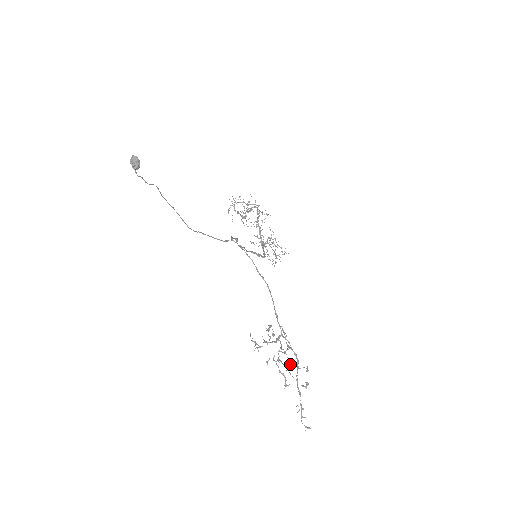
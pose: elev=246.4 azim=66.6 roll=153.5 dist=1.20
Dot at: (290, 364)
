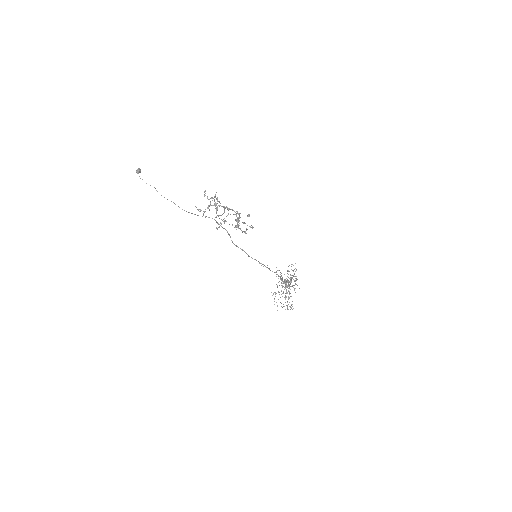
Dot at: occluded
